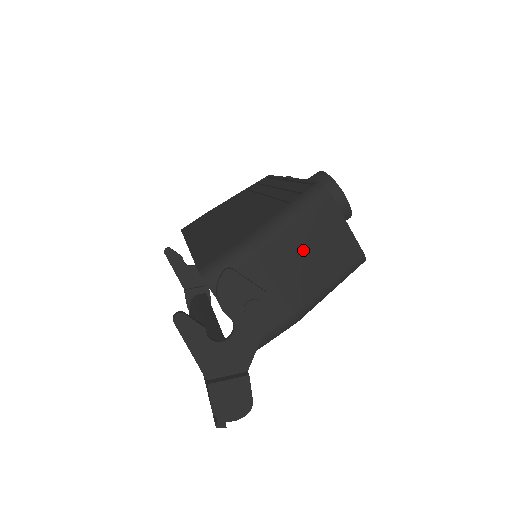
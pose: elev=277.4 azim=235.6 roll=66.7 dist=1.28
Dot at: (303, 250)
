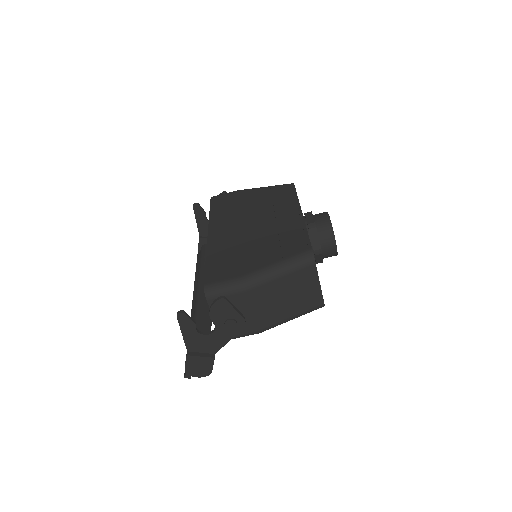
Dot at: (280, 294)
